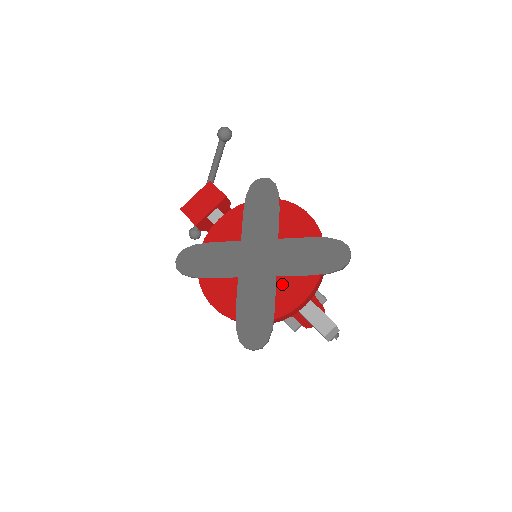
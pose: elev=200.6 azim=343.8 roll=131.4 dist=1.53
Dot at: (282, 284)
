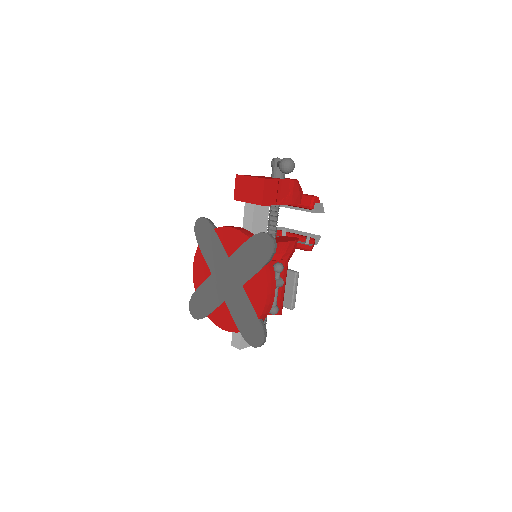
Dot at: (223, 308)
